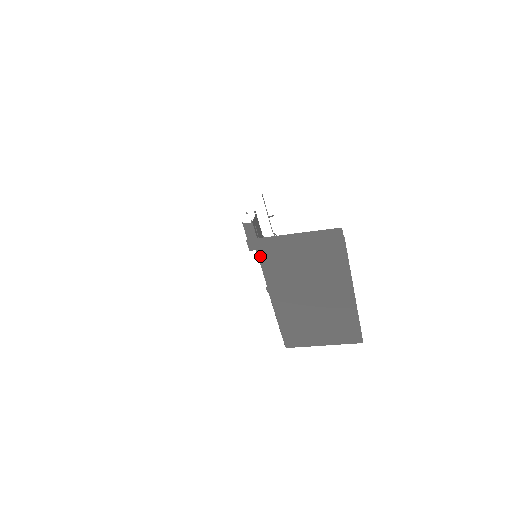
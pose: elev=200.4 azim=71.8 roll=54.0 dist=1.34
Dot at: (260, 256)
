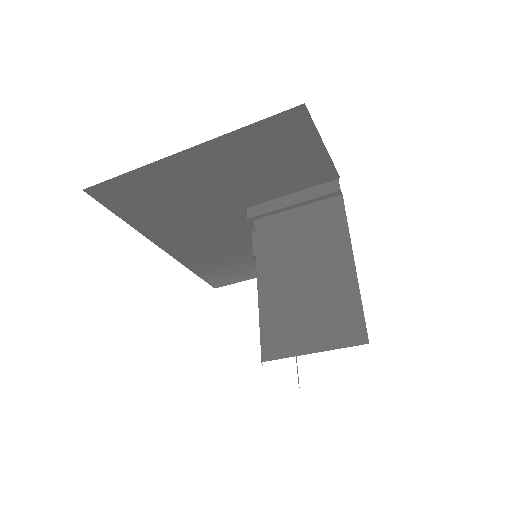
Dot at: (257, 228)
